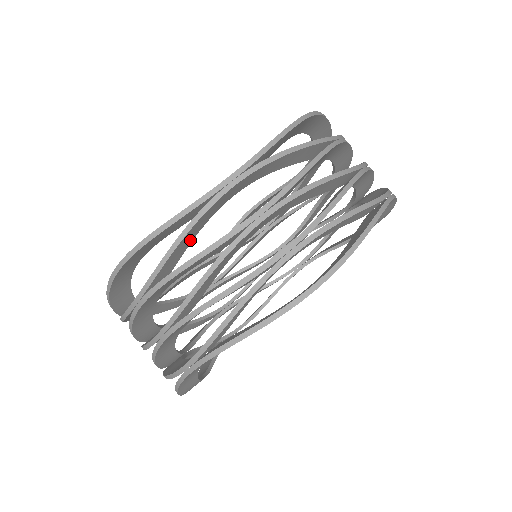
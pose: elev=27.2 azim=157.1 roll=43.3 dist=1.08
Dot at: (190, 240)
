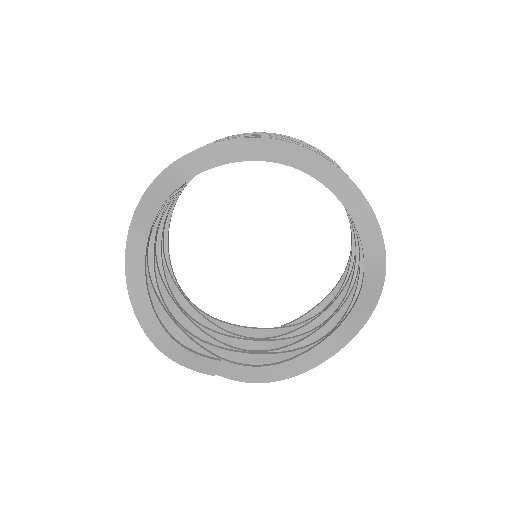
Dot at: occluded
